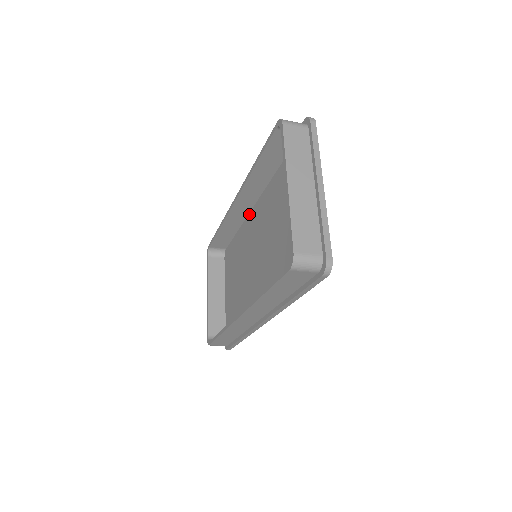
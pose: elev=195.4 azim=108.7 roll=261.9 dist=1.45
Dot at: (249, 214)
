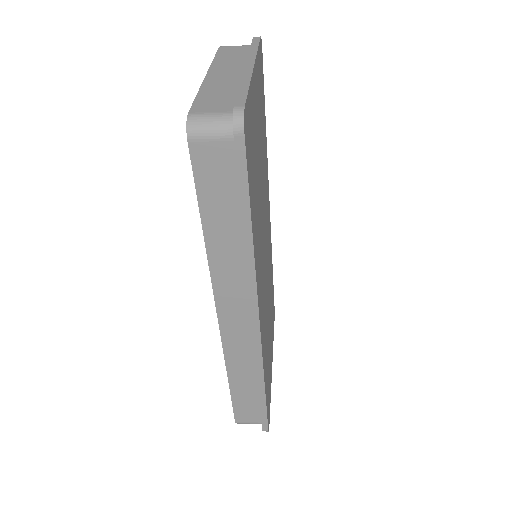
Dot at: occluded
